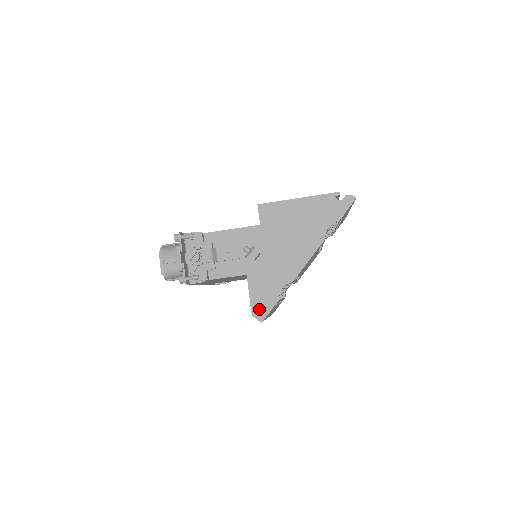
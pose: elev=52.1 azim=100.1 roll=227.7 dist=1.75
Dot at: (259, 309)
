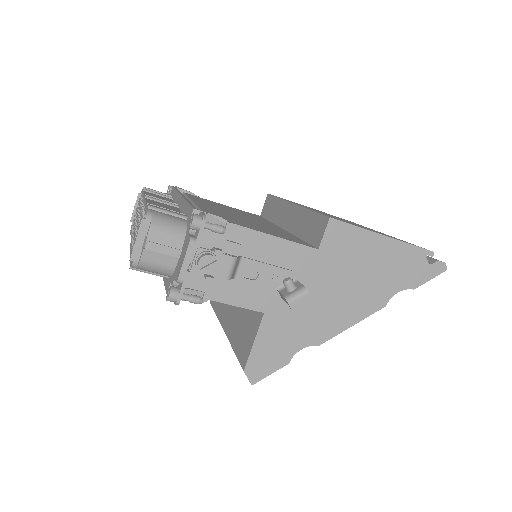
Dot at: (258, 366)
